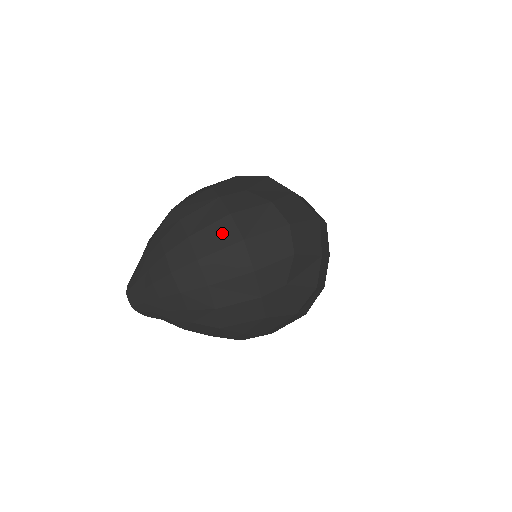
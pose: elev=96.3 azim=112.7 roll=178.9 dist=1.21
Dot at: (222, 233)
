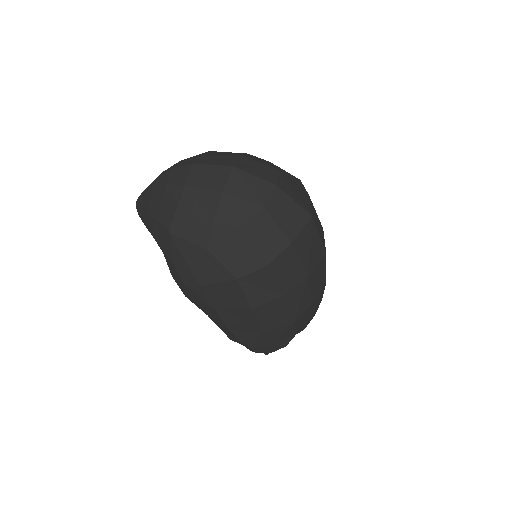
Dot at: (224, 159)
